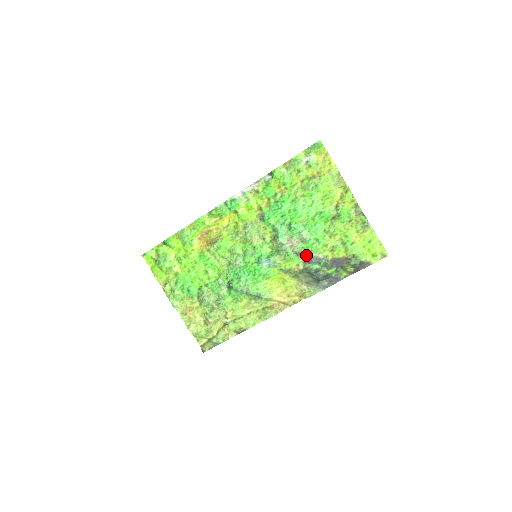
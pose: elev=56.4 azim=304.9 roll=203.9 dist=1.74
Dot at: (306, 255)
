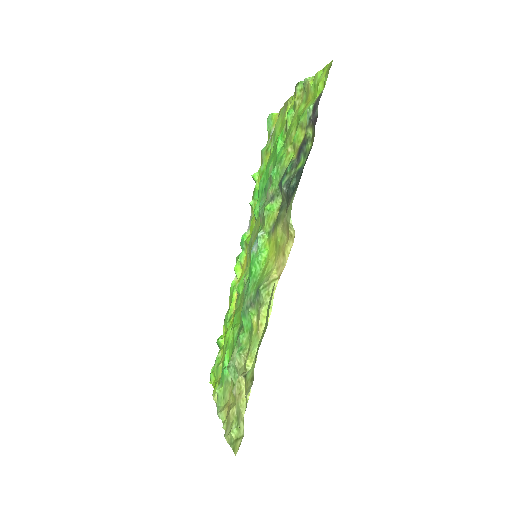
Dot at: (279, 188)
